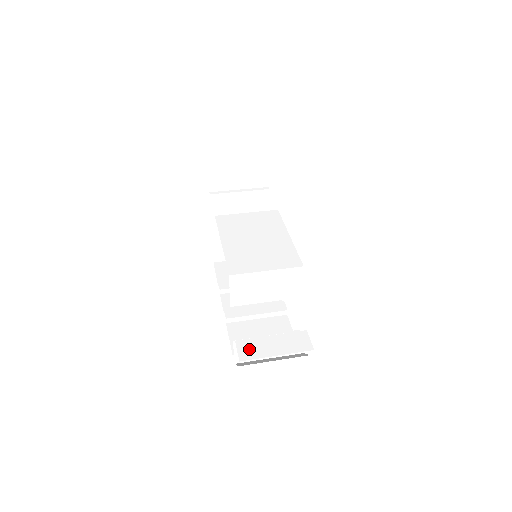
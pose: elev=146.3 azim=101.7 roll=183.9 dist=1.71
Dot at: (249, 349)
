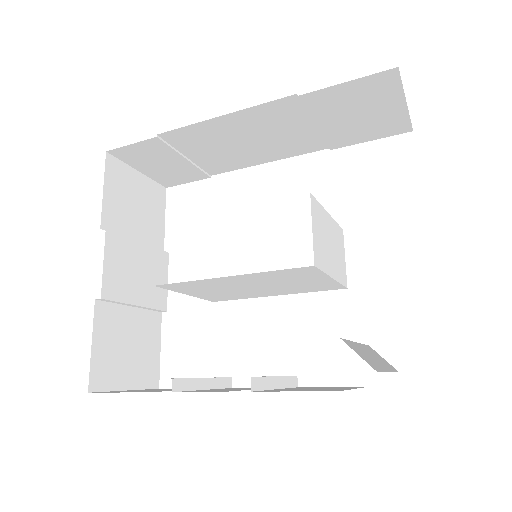
Dot at: occluded
